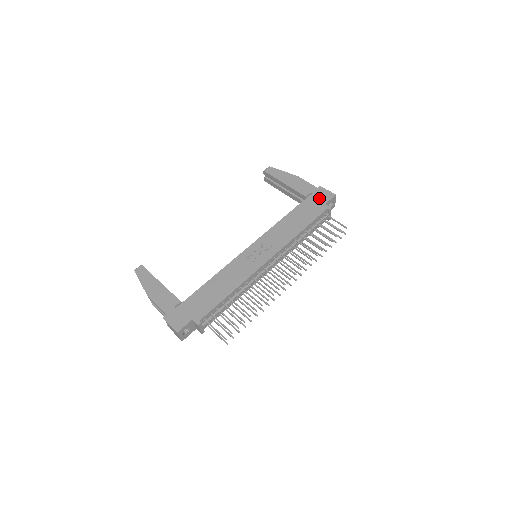
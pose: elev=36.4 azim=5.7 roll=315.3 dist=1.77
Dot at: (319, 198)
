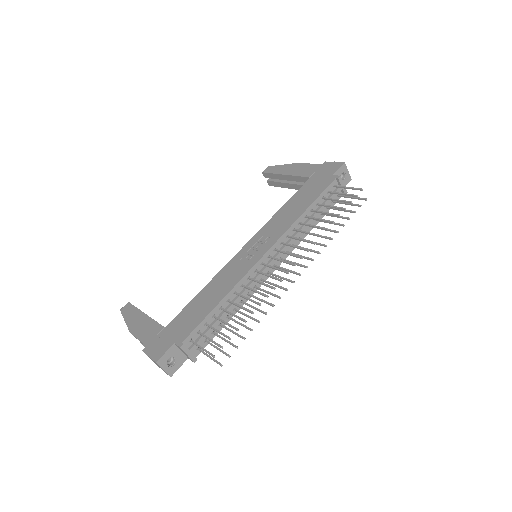
Dot at: (325, 172)
